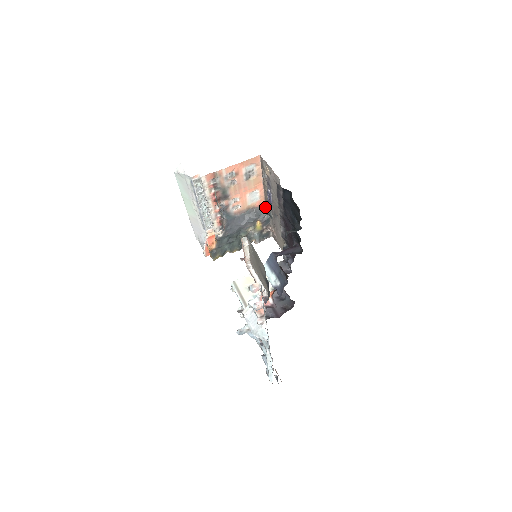
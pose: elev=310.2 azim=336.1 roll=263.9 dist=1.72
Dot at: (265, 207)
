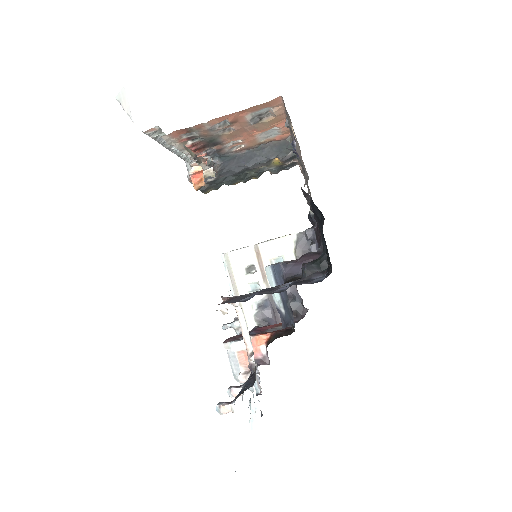
Dot at: (290, 142)
